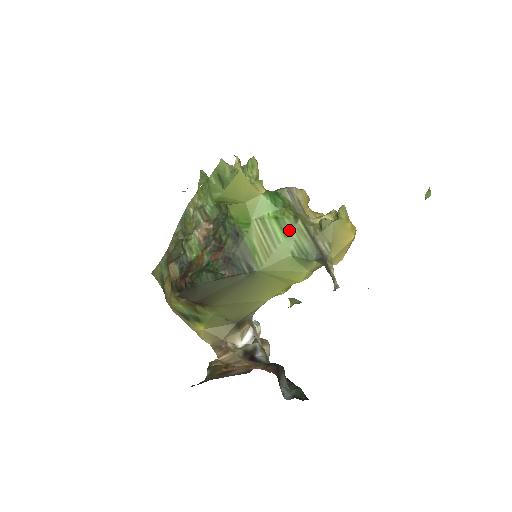
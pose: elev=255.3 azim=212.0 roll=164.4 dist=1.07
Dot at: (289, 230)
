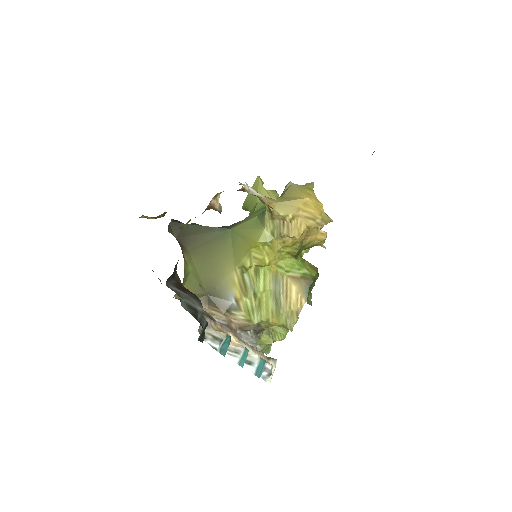
Dot at: occluded
